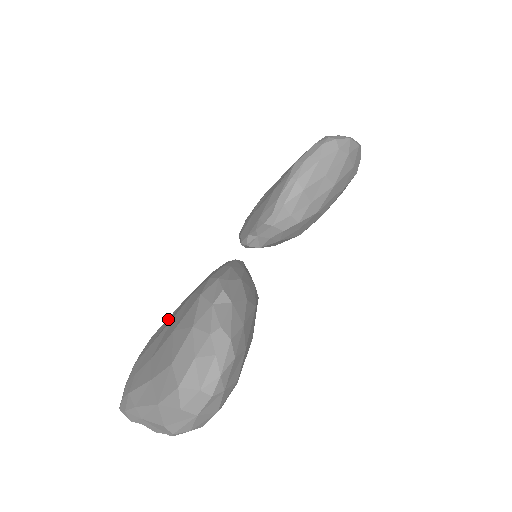
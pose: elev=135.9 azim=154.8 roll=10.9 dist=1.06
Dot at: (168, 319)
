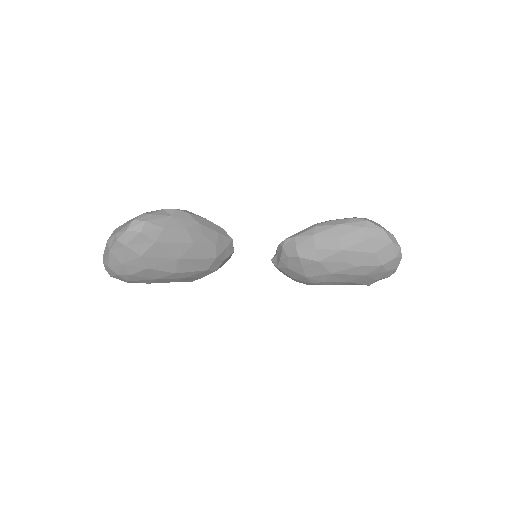
Dot at: occluded
